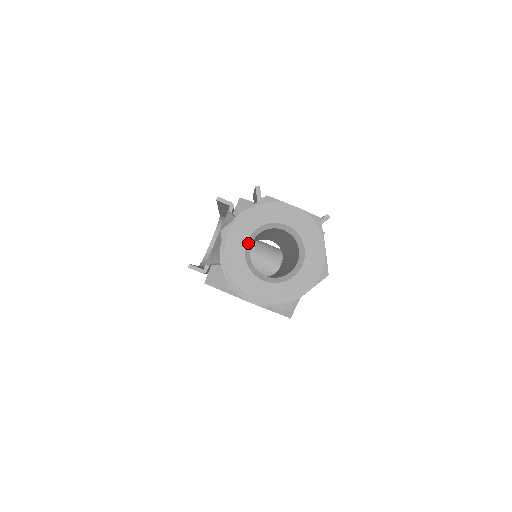
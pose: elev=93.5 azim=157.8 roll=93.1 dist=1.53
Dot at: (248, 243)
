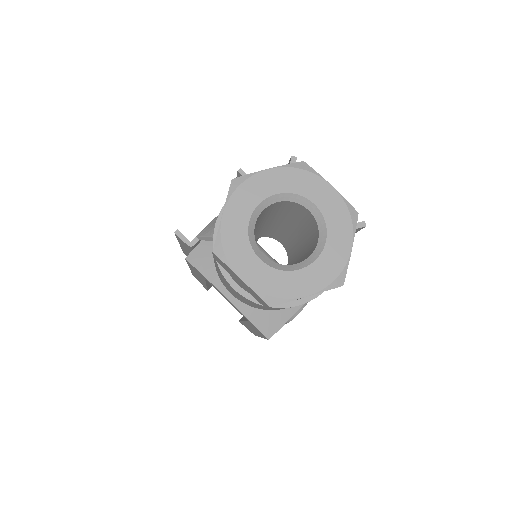
Dot at: (259, 207)
